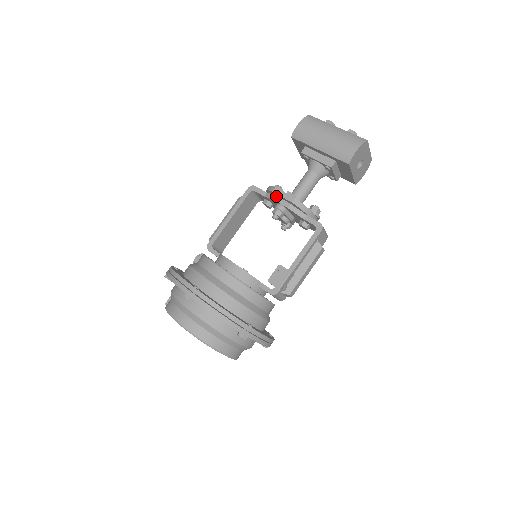
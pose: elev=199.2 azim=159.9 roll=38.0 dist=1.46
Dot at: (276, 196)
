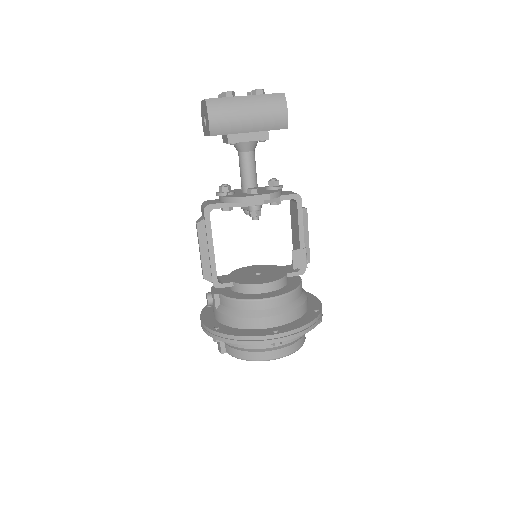
Dot at: occluded
